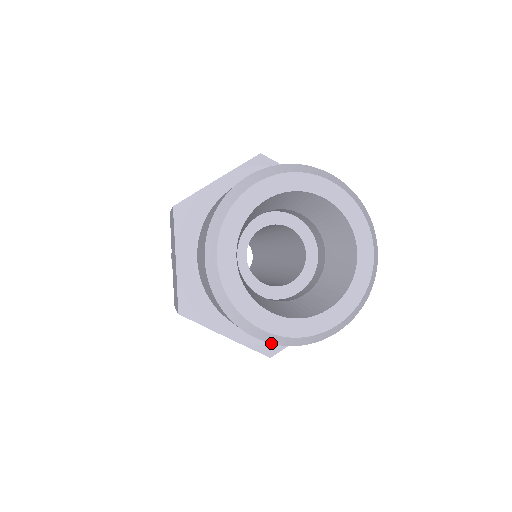
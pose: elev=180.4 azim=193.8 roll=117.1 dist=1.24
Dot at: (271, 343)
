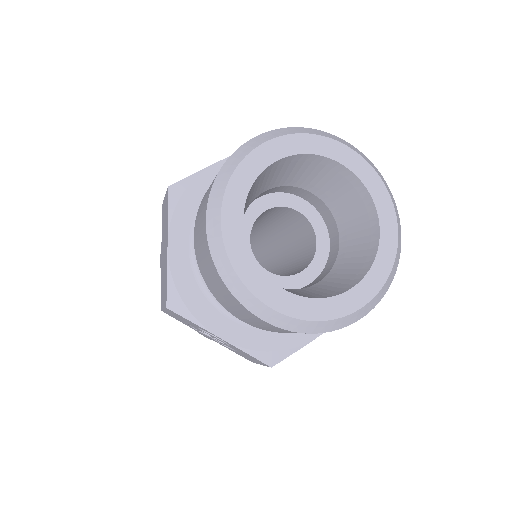
Dot at: (280, 328)
